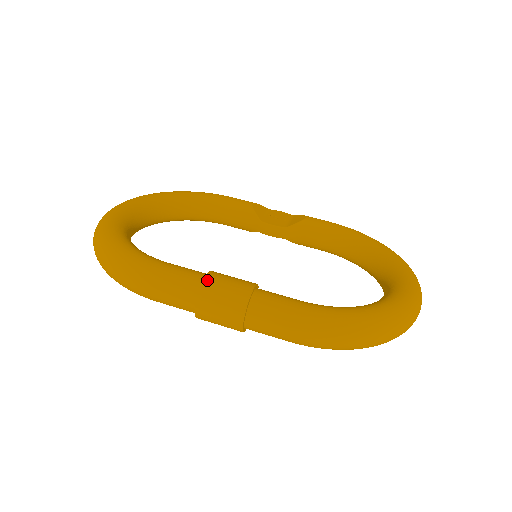
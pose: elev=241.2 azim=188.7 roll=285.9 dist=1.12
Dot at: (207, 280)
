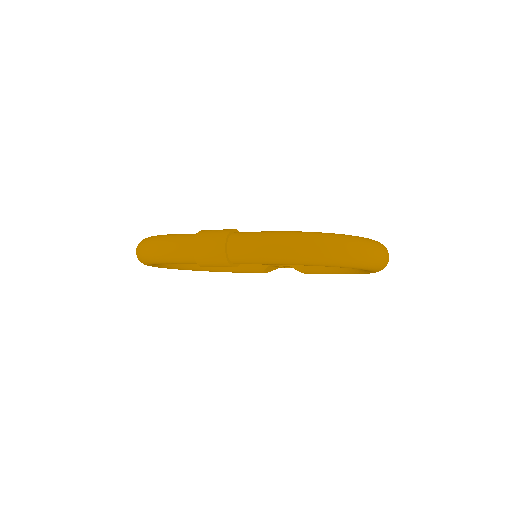
Dot at: (203, 230)
